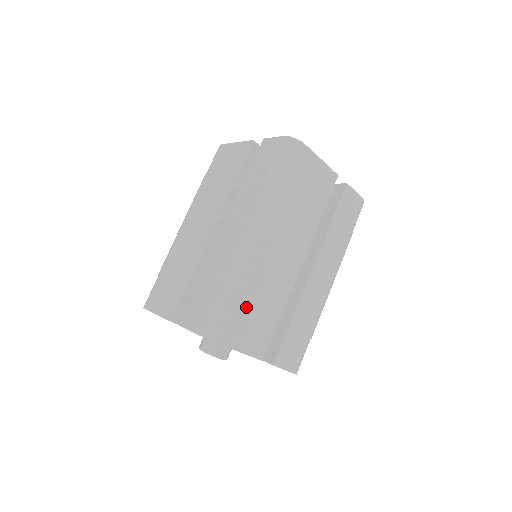
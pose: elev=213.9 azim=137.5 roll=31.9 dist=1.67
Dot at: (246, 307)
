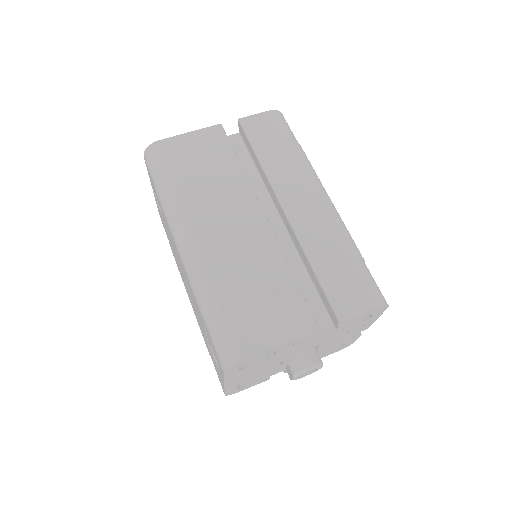
Dot at: occluded
